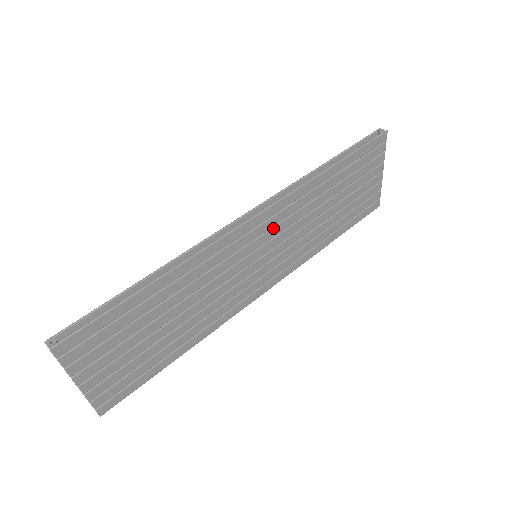
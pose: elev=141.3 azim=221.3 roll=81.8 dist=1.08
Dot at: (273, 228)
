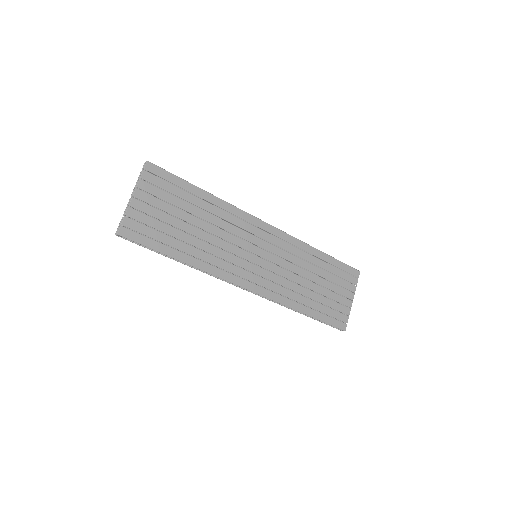
Dot at: (274, 246)
